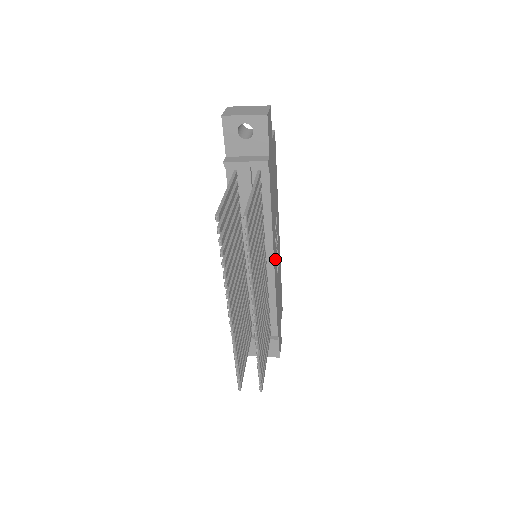
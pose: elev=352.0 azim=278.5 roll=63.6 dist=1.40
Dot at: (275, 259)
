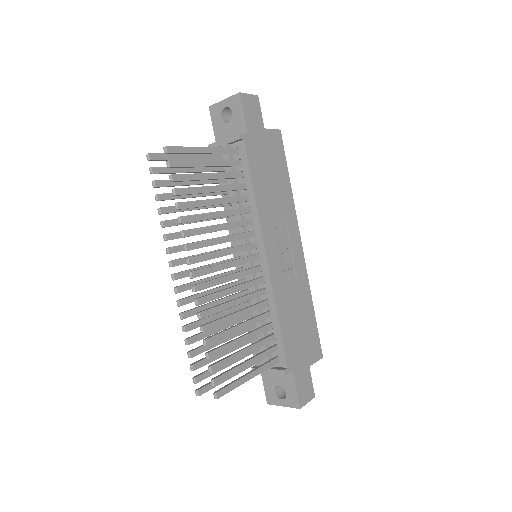
Dot at: (275, 259)
